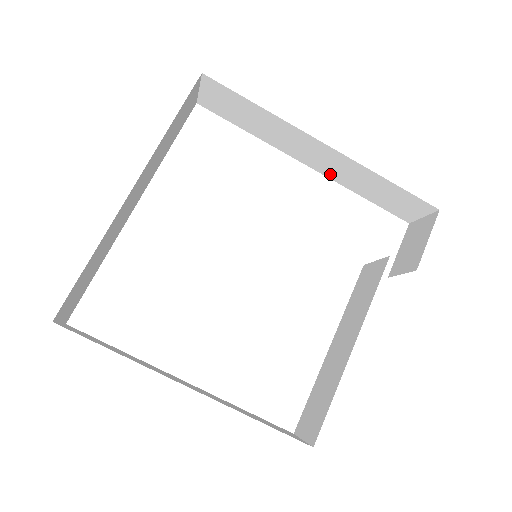
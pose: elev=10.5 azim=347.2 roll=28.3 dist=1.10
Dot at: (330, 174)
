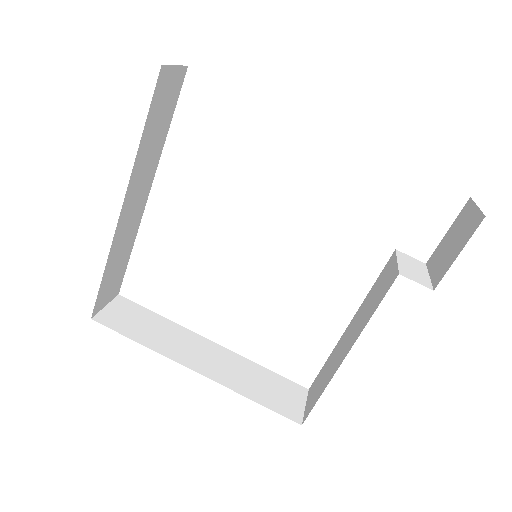
Dot at: occluded
